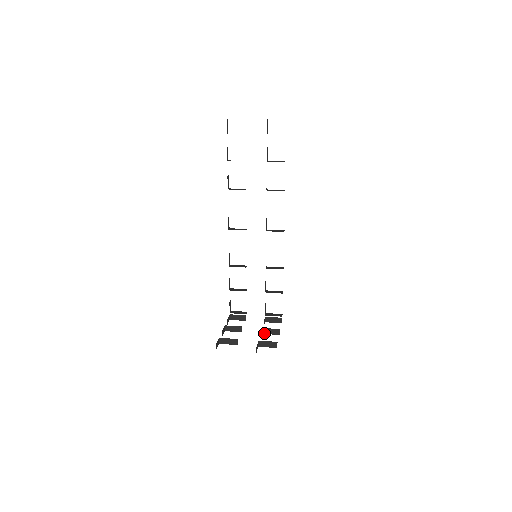
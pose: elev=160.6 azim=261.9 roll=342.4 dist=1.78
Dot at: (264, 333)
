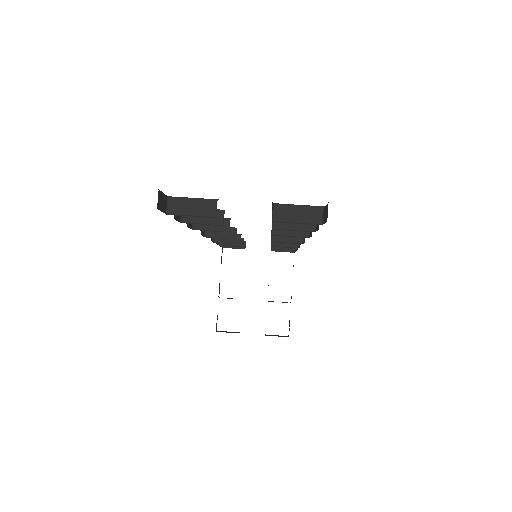
Dot at: occluded
